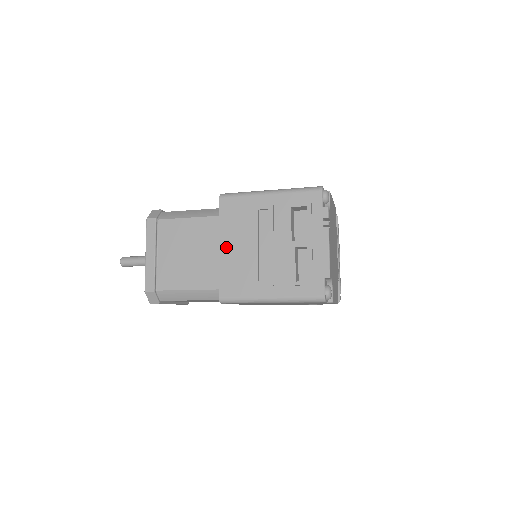
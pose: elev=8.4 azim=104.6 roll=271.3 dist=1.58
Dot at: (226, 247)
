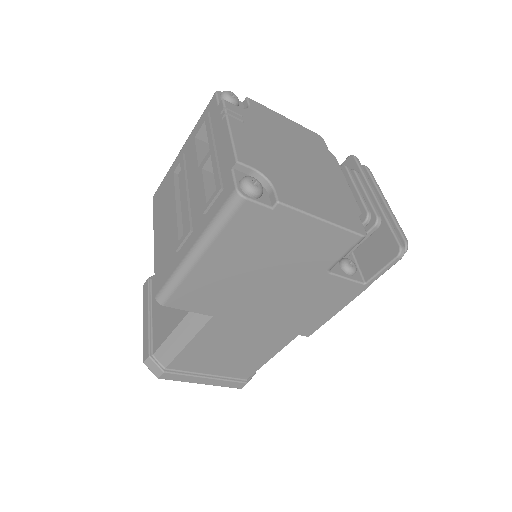
Dot at: (158, 236)
